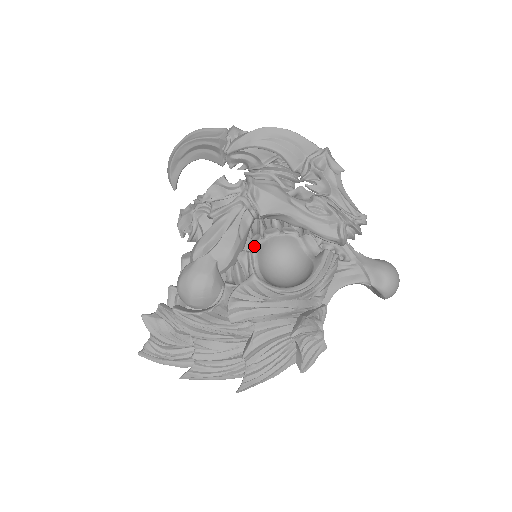
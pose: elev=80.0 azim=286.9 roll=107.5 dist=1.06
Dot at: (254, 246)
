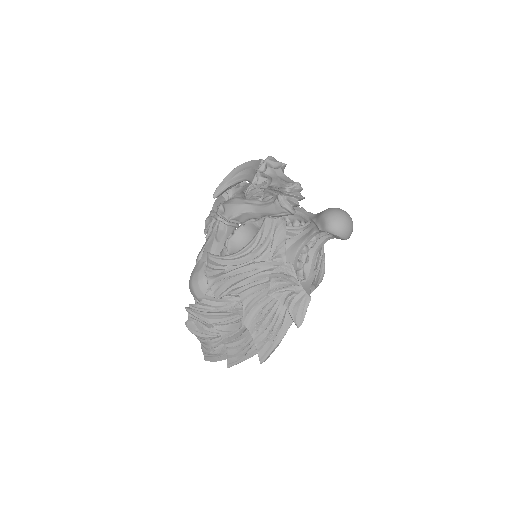
Dot at: (226, 241)
